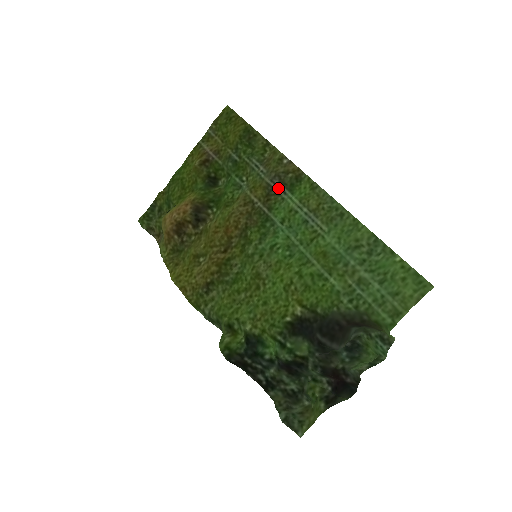
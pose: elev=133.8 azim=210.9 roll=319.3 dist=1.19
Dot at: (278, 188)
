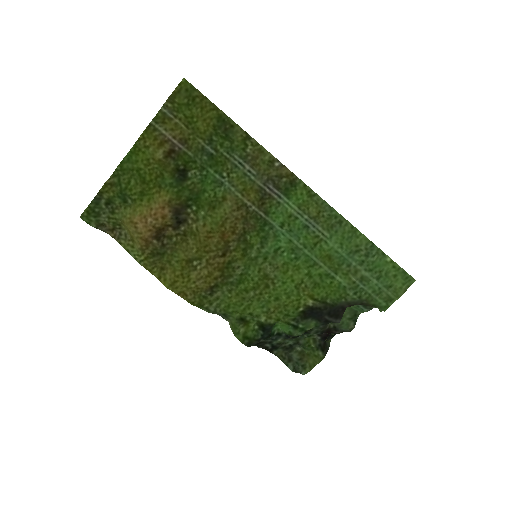
Dot at: (273, 192)
